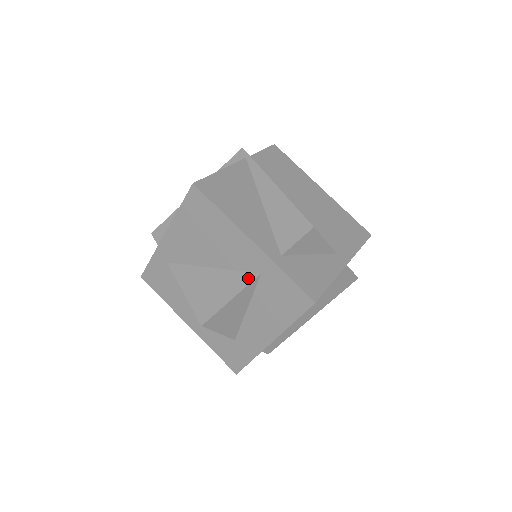
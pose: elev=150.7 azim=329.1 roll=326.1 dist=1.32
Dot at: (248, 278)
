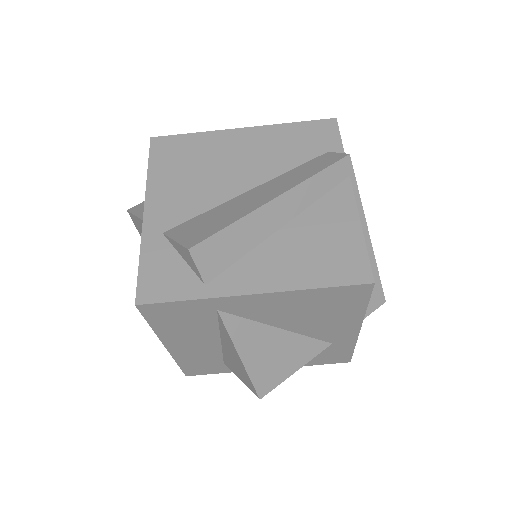
Dot at: (320, 348)
